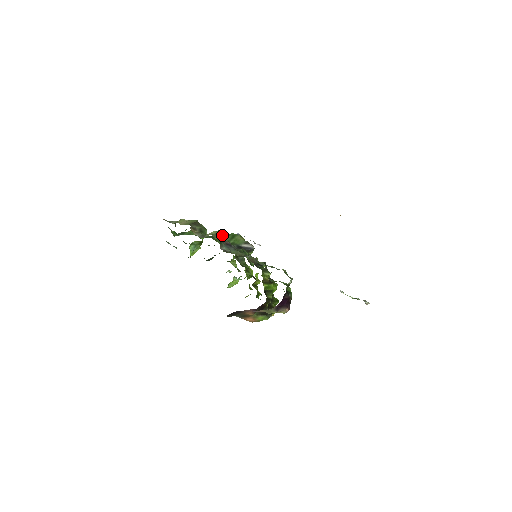
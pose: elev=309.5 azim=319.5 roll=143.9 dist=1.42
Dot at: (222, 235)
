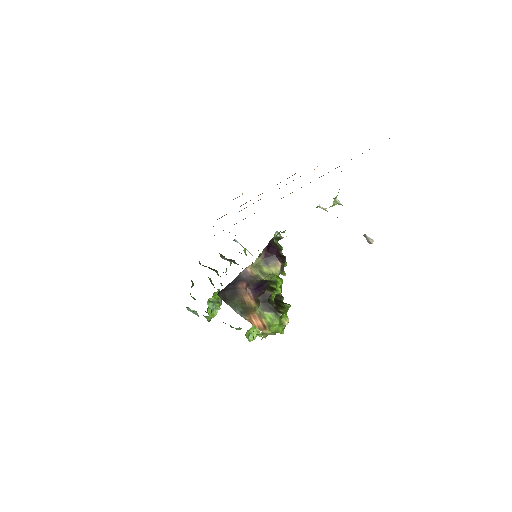
Dot at: occluded
